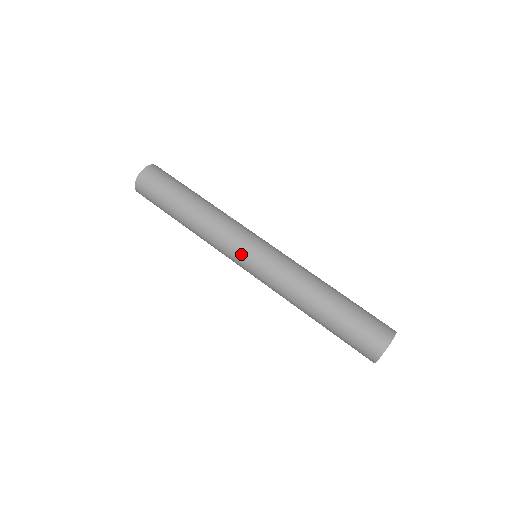
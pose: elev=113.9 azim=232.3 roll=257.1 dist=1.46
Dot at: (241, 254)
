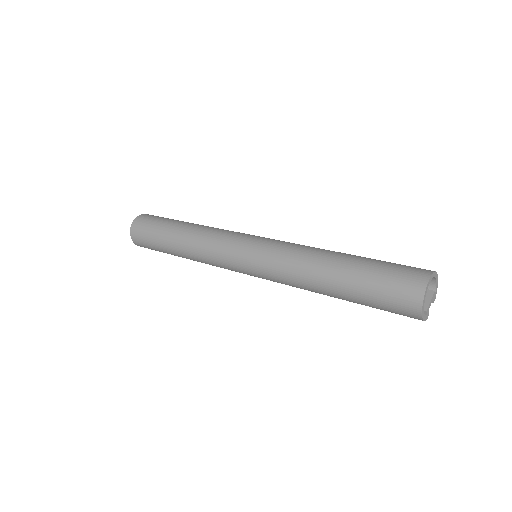
Dot at: (237, 249)
